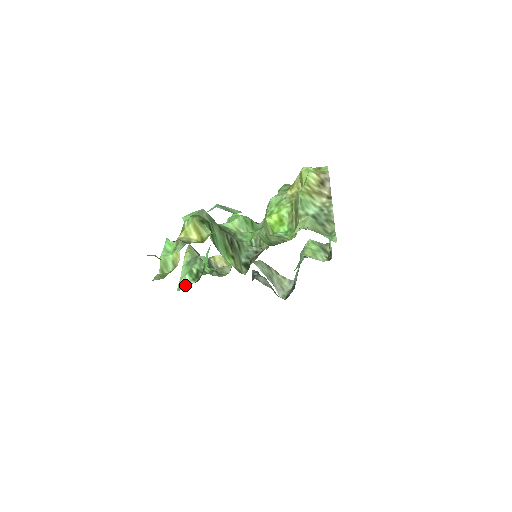
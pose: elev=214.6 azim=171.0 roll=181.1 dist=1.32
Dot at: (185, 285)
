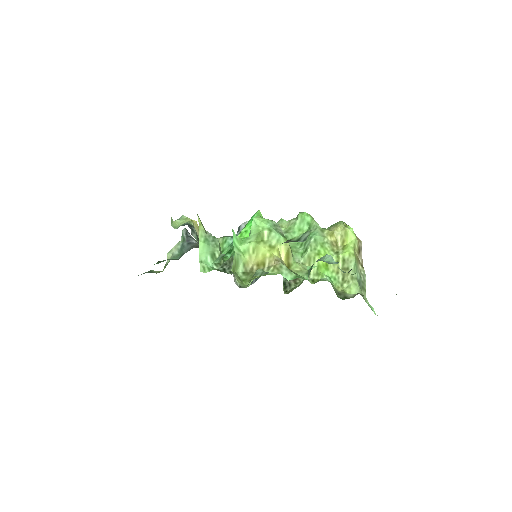
Dot at: (209, 268)
